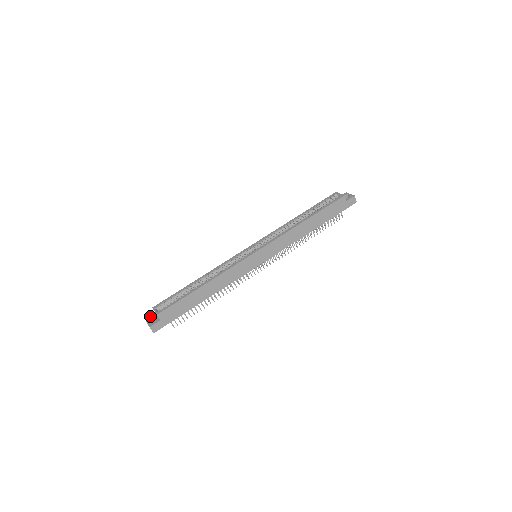
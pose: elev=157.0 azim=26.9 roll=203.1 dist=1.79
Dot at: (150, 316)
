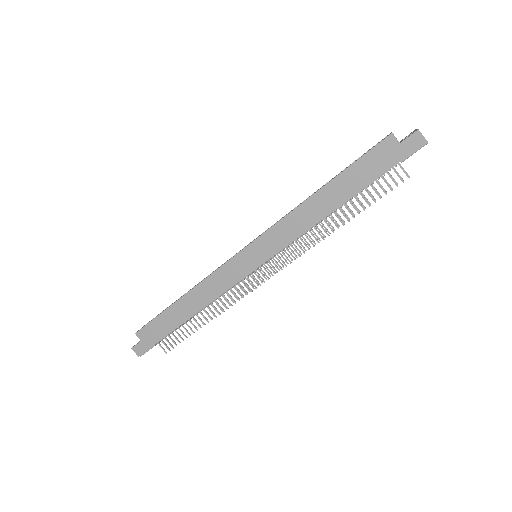
Dot at: occluded
